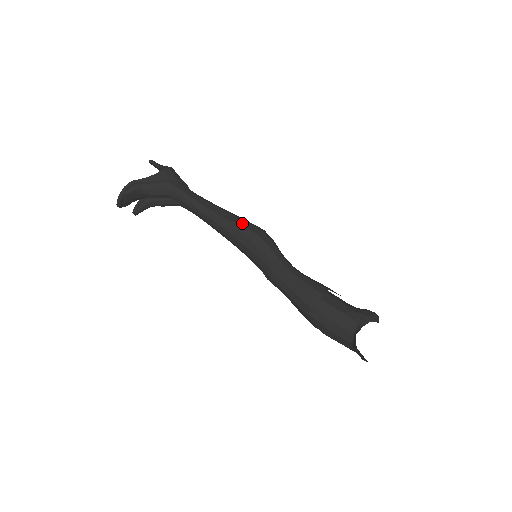
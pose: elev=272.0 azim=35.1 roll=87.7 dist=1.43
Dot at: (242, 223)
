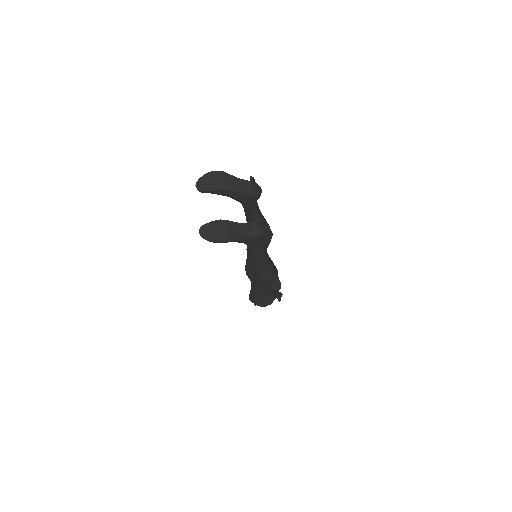
Dot at: (272, 277)
